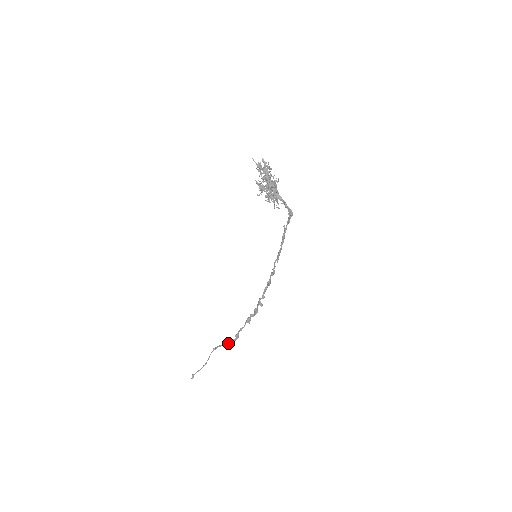
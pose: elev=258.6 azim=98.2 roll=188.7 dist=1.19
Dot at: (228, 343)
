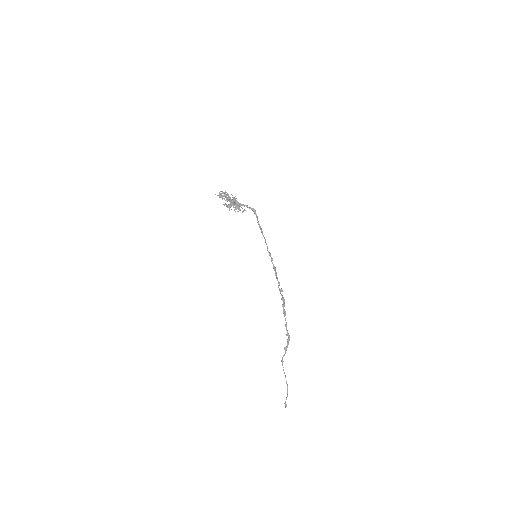
Dot at: (287, 347)
